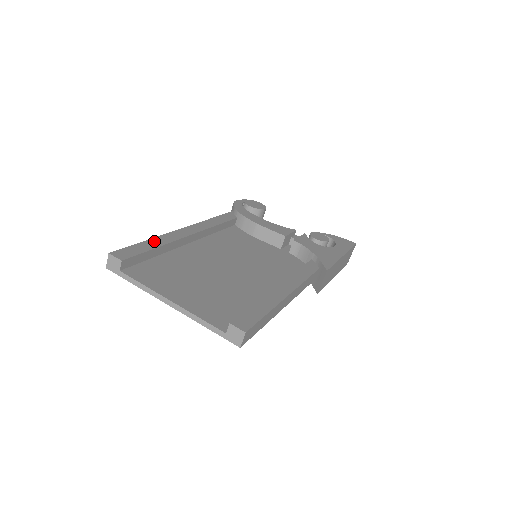
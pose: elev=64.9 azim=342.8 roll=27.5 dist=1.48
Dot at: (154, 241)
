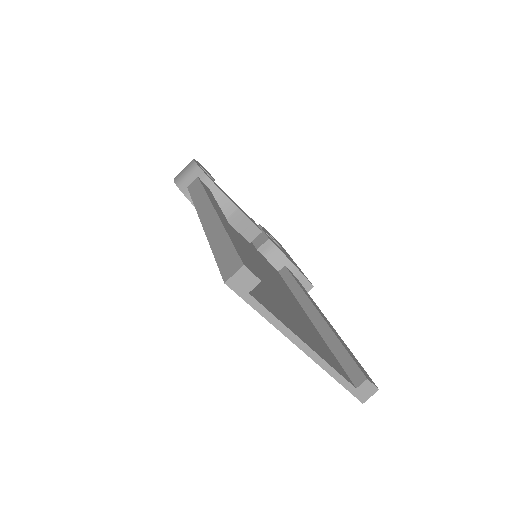
Dot at: (232, 236)
